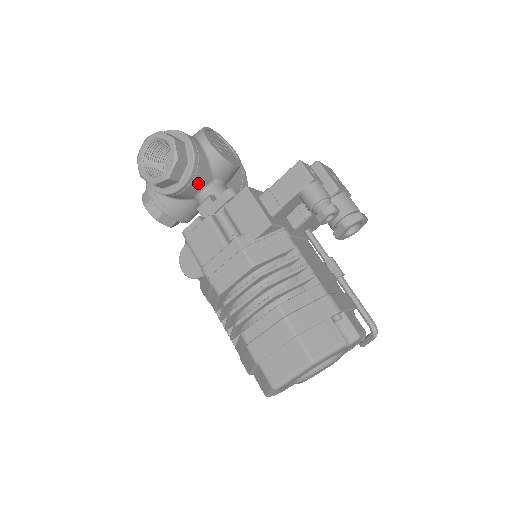
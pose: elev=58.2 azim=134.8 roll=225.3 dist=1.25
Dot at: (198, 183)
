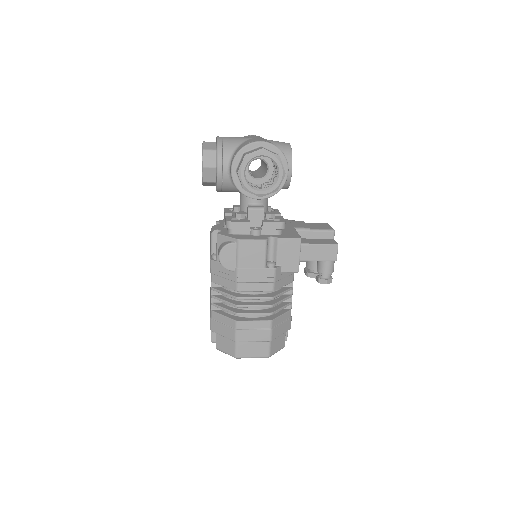
Dot at: occluded
